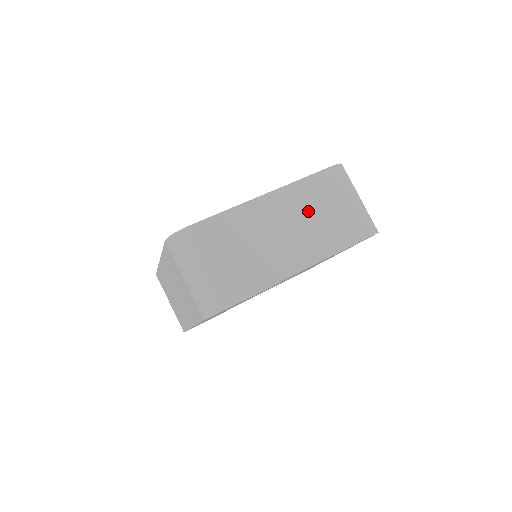
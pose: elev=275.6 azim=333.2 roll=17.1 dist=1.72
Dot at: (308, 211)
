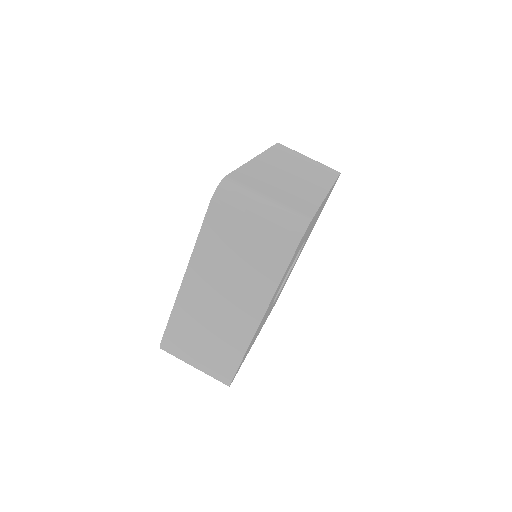
Dot at: (292, 163)
